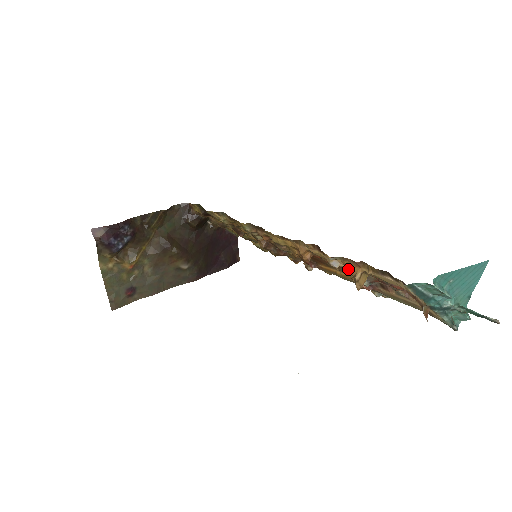
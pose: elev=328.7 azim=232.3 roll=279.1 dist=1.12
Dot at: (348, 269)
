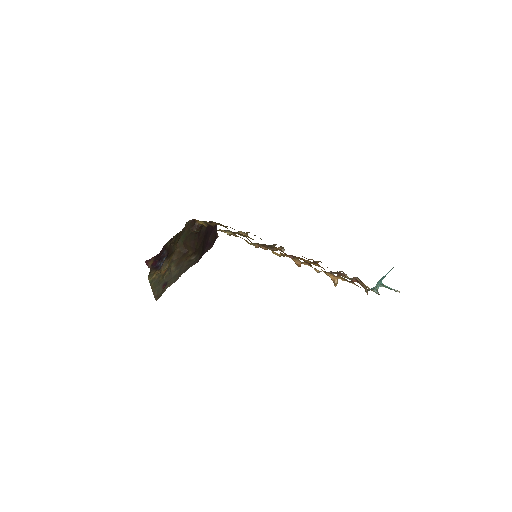
Dot at: occluded
